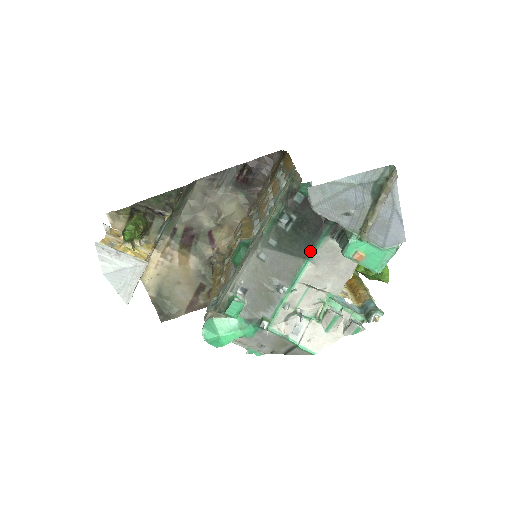
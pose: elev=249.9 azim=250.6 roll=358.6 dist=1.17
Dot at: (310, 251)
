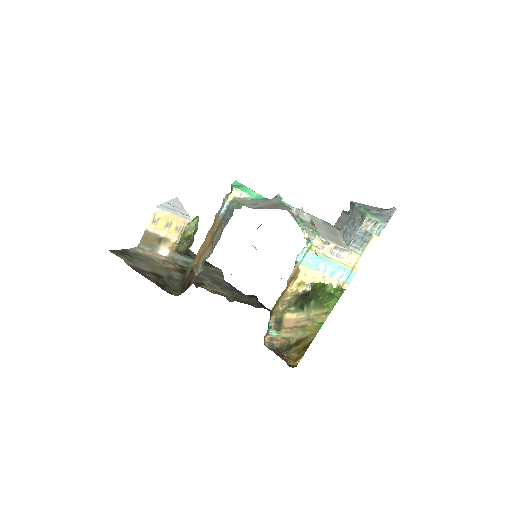
Dot at: (325, 222)
